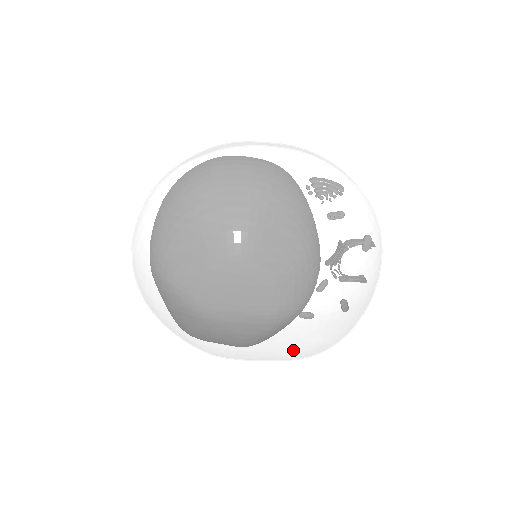
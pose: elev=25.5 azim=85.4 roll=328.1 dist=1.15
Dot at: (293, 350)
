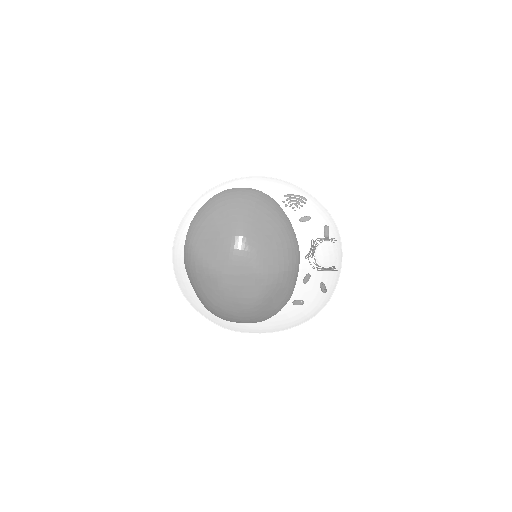
Dot at: (282, 301)
